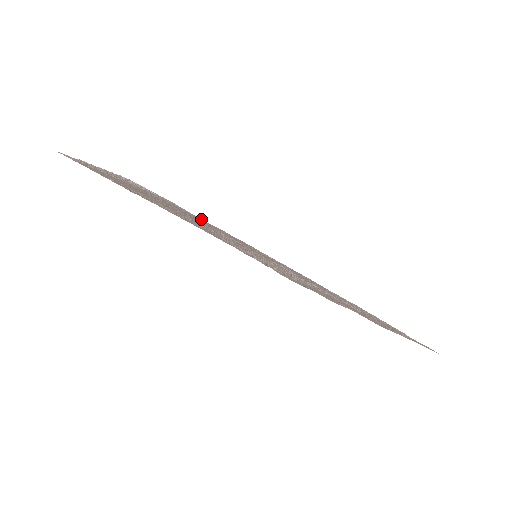
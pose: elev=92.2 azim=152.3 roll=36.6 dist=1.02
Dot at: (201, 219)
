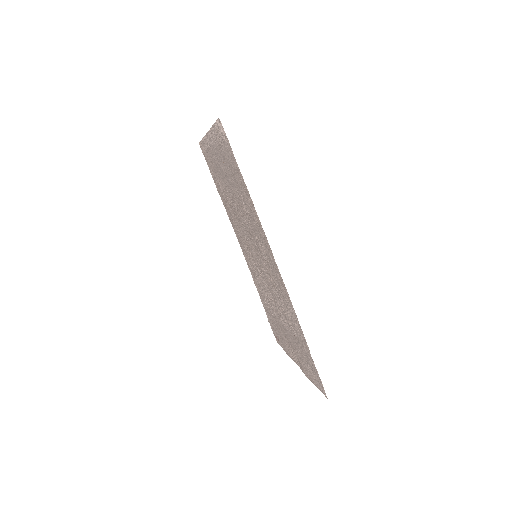
Dot at: occluded
